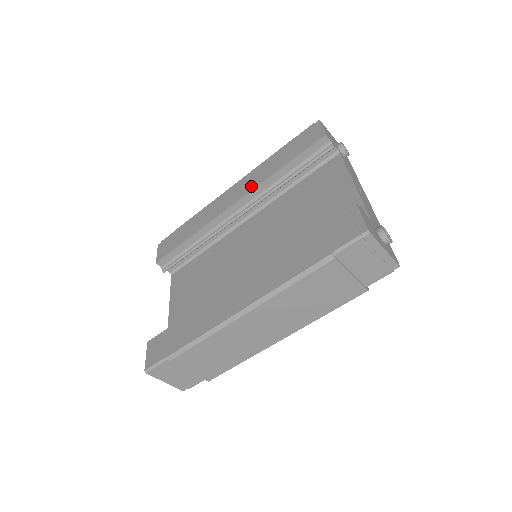
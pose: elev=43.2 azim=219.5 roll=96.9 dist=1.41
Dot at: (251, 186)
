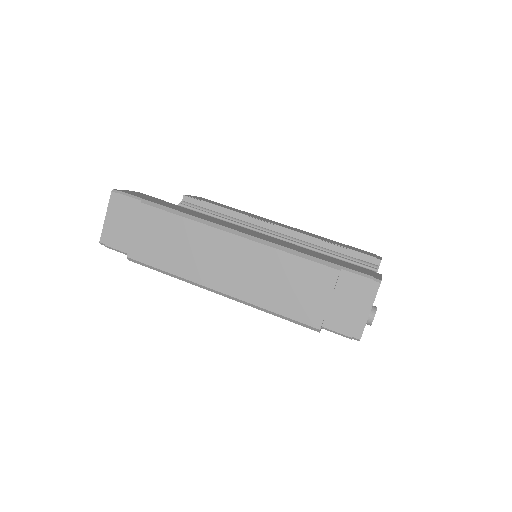
Dot at: (301, 232)
